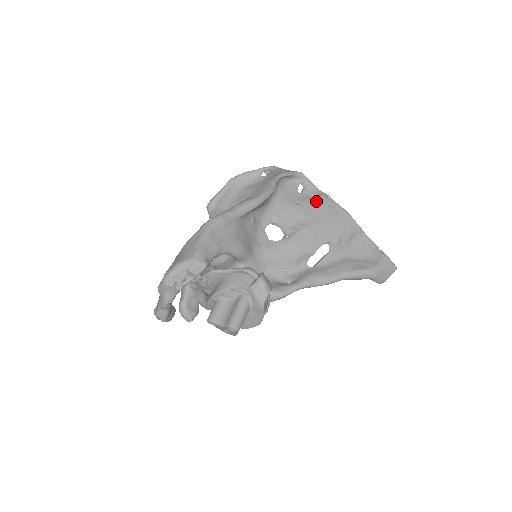
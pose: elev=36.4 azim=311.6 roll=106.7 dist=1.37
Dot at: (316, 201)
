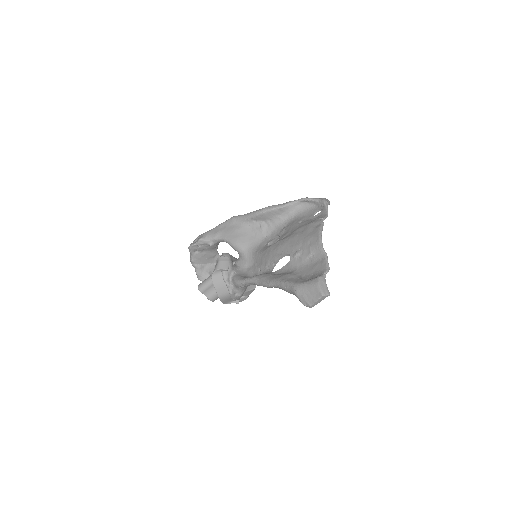
Dot at: (311, 222)
